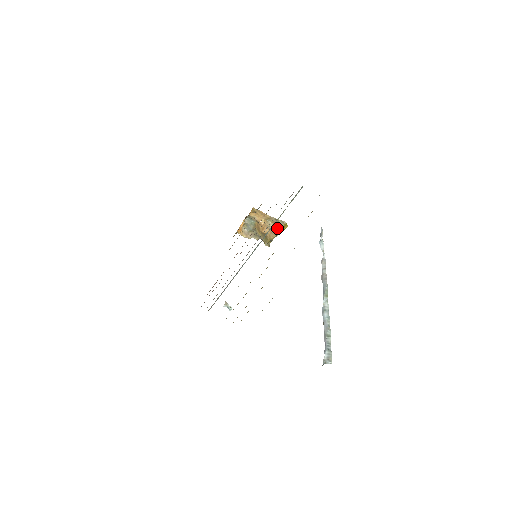
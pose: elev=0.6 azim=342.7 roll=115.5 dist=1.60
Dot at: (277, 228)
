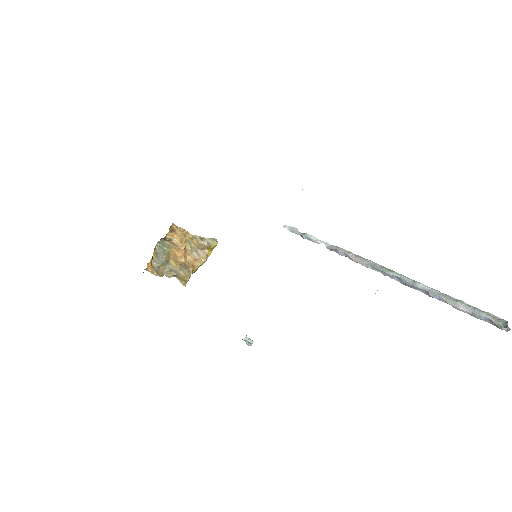
Dot at: (203, 251)
